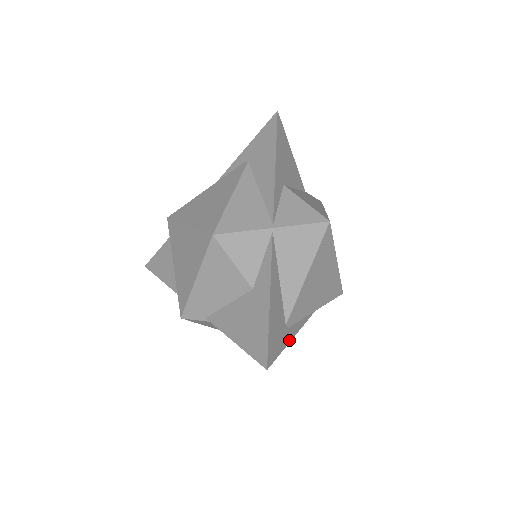
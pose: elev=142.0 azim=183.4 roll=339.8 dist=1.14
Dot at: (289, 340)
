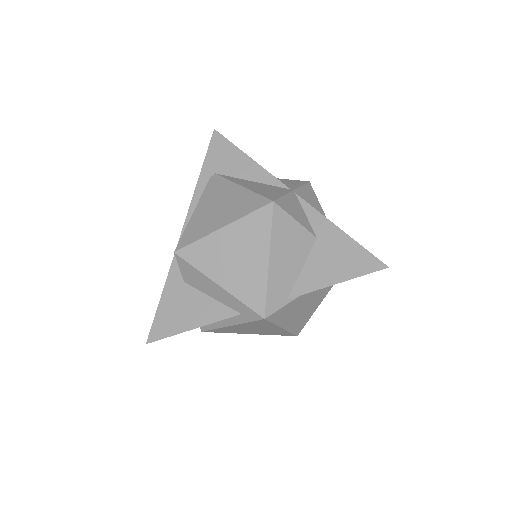
Dot at: occluded
